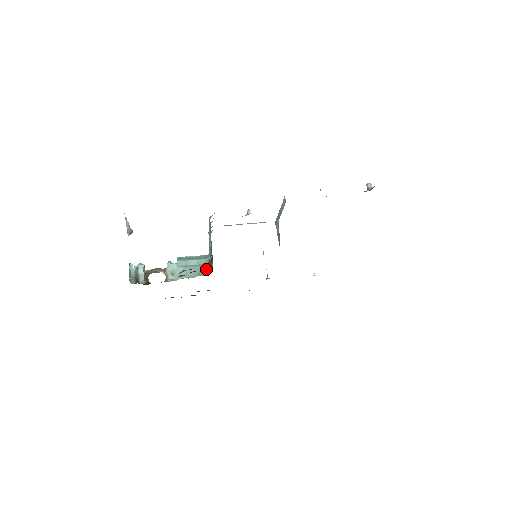
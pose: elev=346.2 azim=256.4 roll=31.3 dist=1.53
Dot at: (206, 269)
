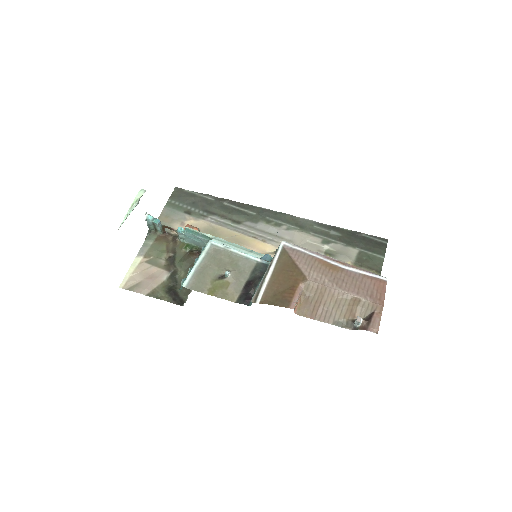
Dot at: occluded
